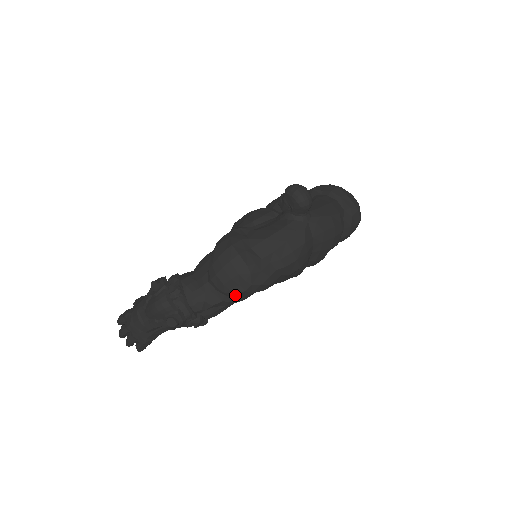
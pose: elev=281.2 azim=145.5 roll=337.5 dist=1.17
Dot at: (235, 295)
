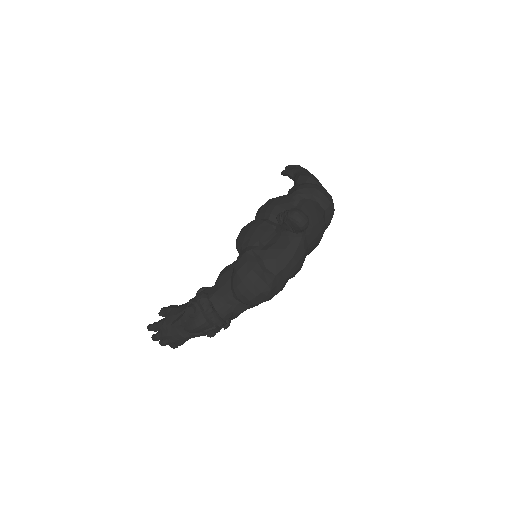
Dot at: (257, 304)
